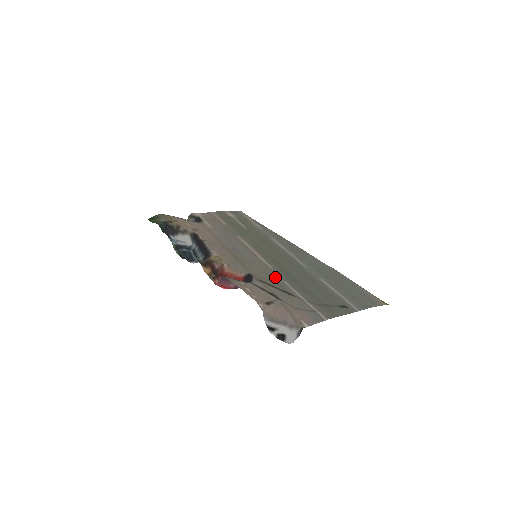
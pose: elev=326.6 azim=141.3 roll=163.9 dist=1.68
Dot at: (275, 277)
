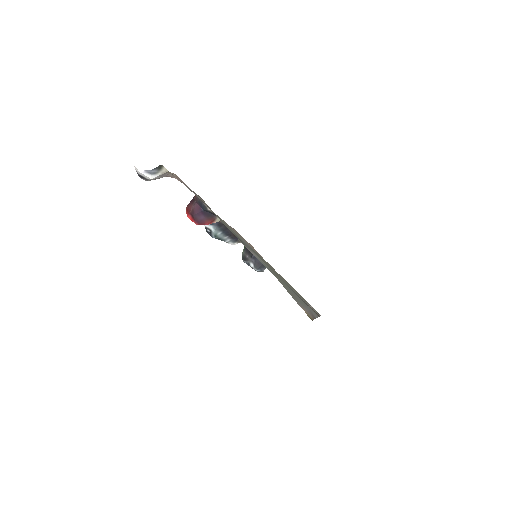
Dot at: (233, 231)
